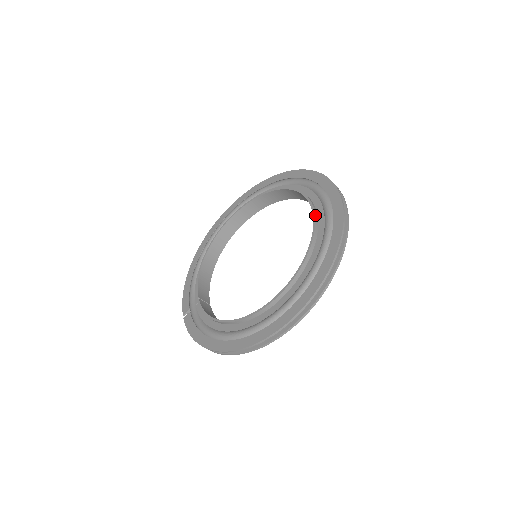
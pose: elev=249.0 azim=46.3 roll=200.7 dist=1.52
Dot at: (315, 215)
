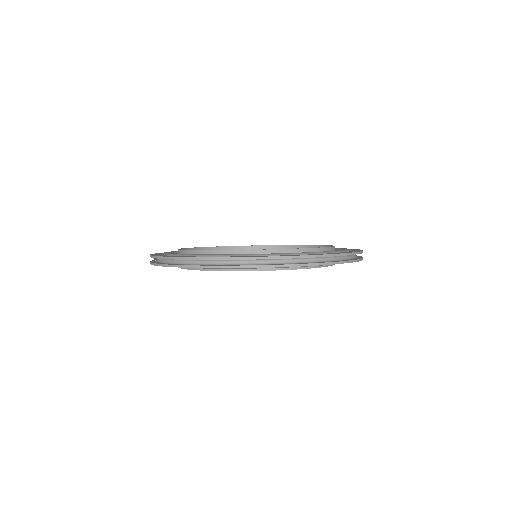
Dot at: (334, 246)
